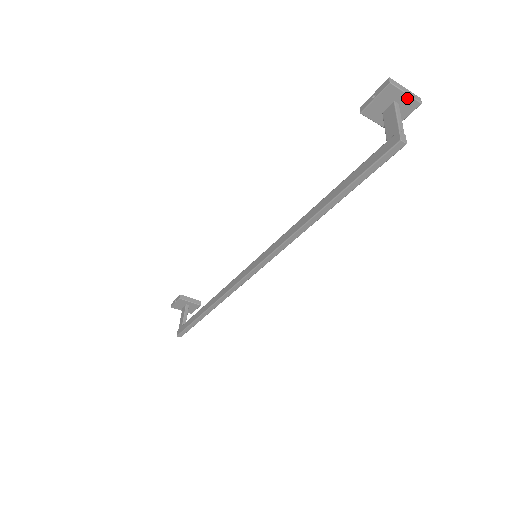
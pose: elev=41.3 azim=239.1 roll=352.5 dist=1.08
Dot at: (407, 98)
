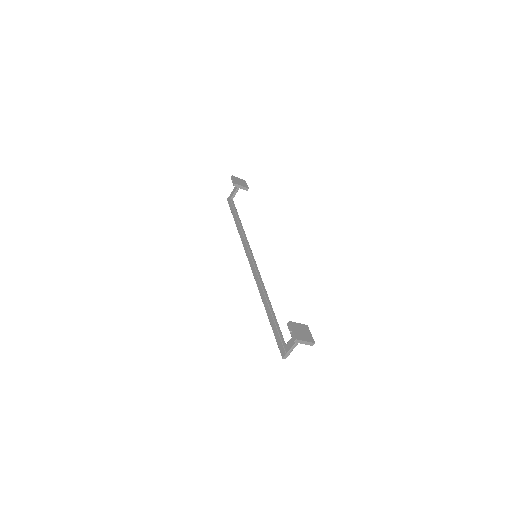
Dot at: (305, 343)
